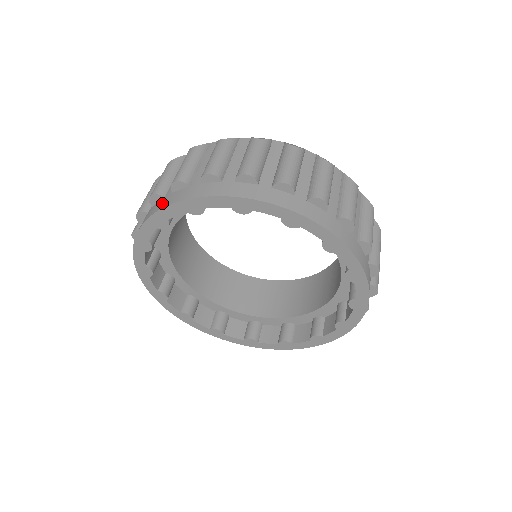
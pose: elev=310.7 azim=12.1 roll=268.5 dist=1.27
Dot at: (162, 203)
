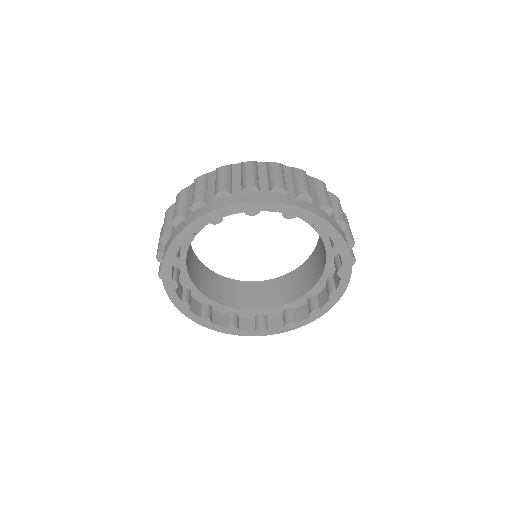
Dot at: (186, 221)
